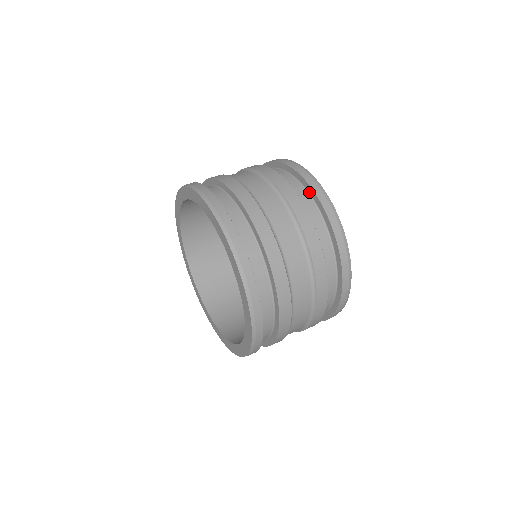
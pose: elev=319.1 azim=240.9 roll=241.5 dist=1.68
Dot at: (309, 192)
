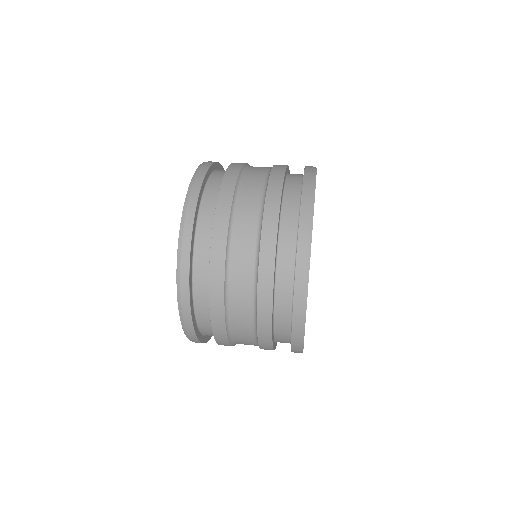
Dot at: occluded
